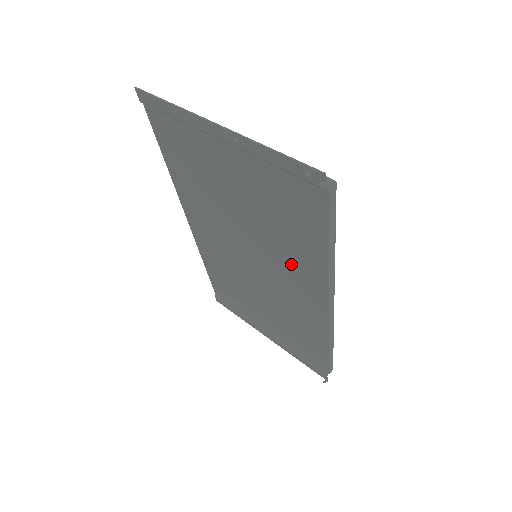
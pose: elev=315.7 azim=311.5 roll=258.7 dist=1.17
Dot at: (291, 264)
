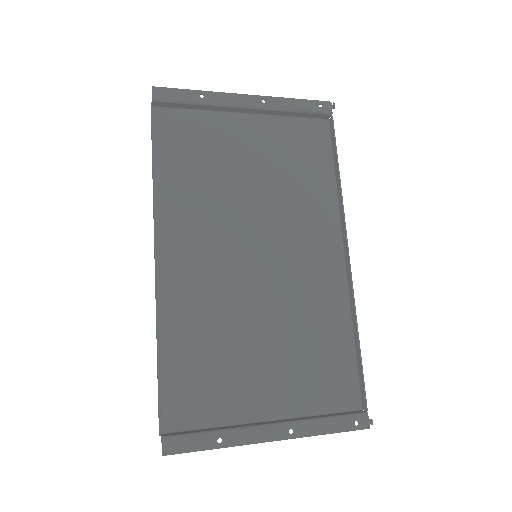
Dot at: (299, 234)
